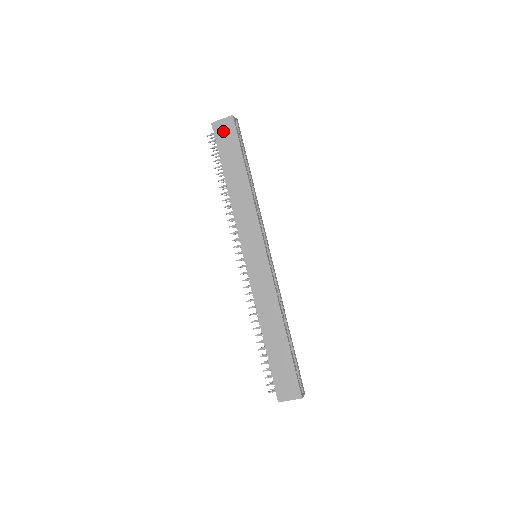
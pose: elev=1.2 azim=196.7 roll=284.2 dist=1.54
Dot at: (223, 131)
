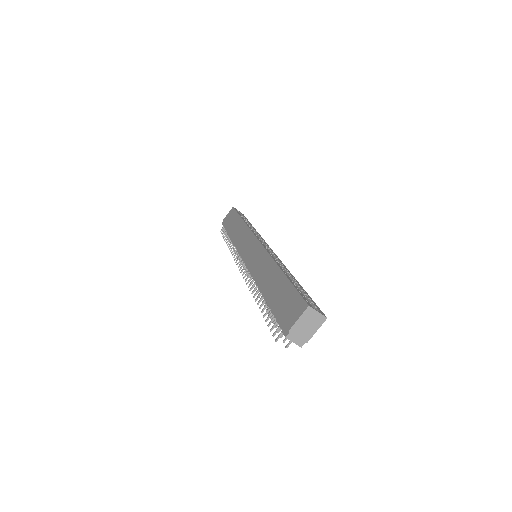
Dot at: (227, 218)
